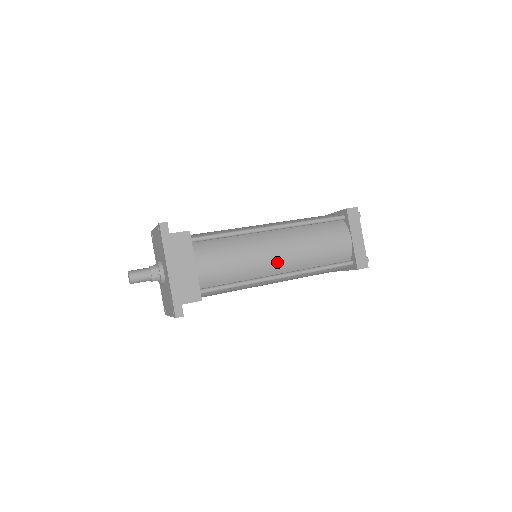
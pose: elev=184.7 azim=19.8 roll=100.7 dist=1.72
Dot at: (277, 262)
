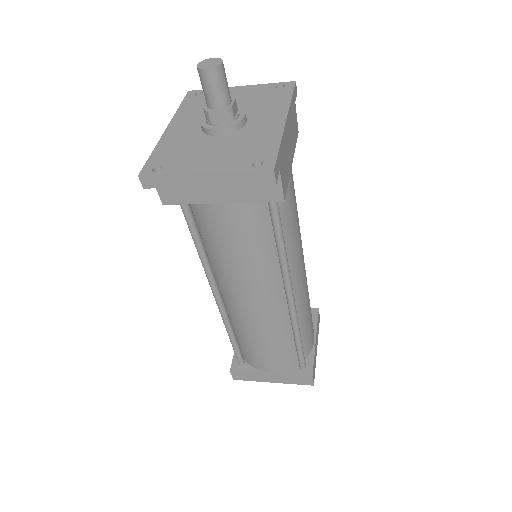
Dot at: (300, 277)
